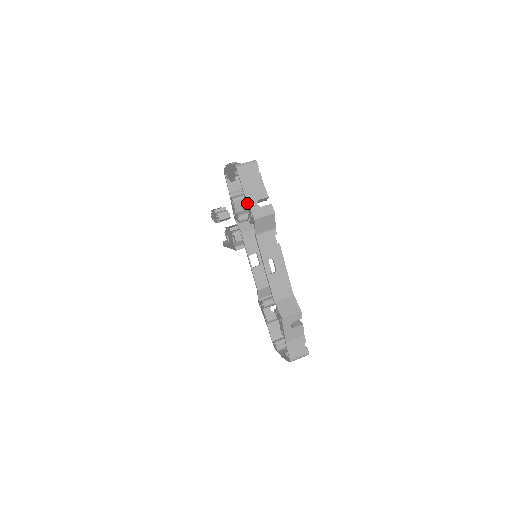
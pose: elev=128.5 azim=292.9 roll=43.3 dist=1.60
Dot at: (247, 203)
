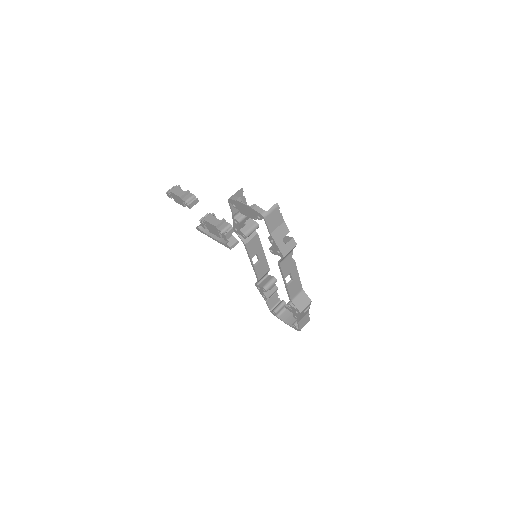
Dot at: (274, 244)
